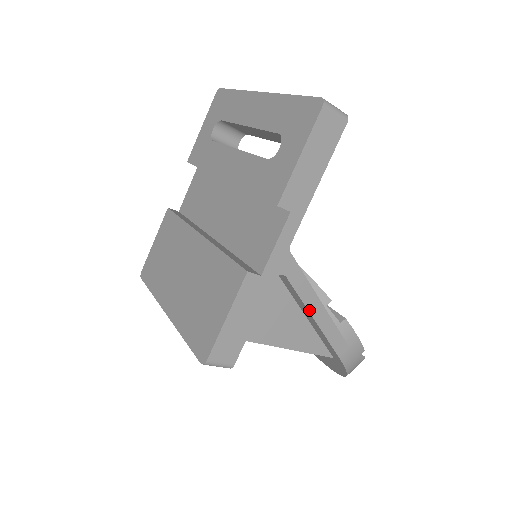
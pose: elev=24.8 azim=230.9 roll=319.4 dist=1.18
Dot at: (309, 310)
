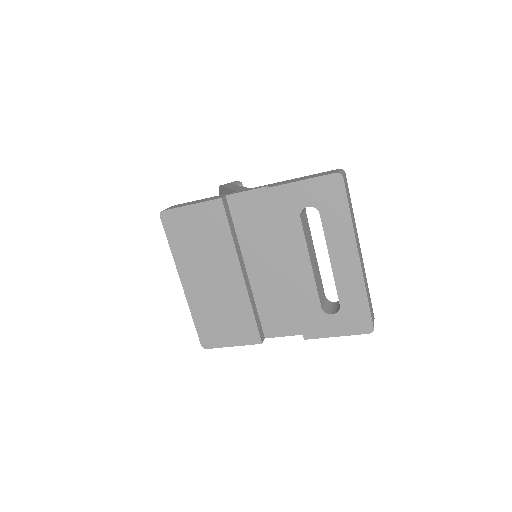
Dot at: occluded
